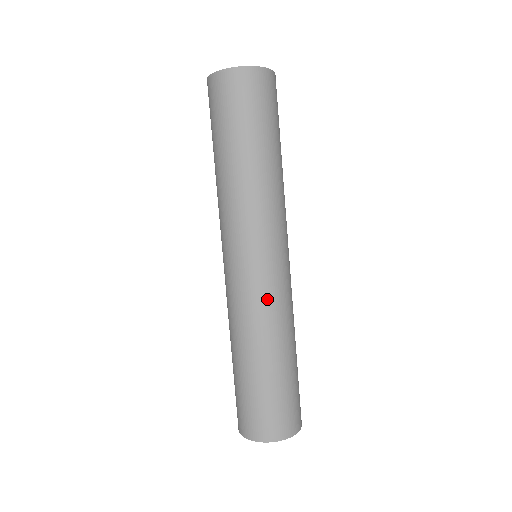
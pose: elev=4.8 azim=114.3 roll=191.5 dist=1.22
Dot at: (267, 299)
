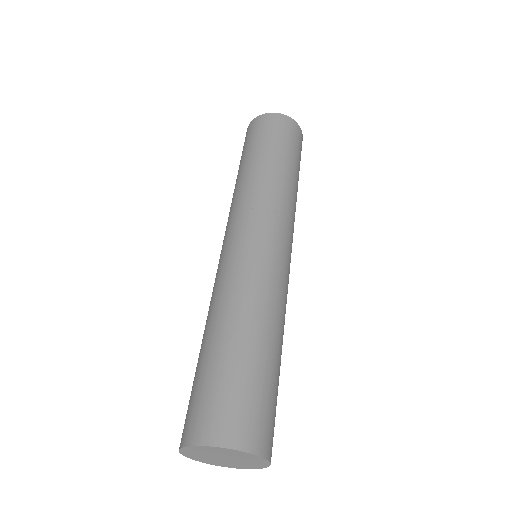
Dot at: (251, 270)
